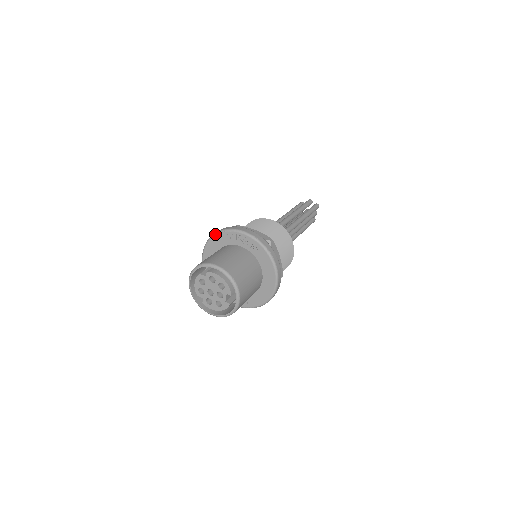
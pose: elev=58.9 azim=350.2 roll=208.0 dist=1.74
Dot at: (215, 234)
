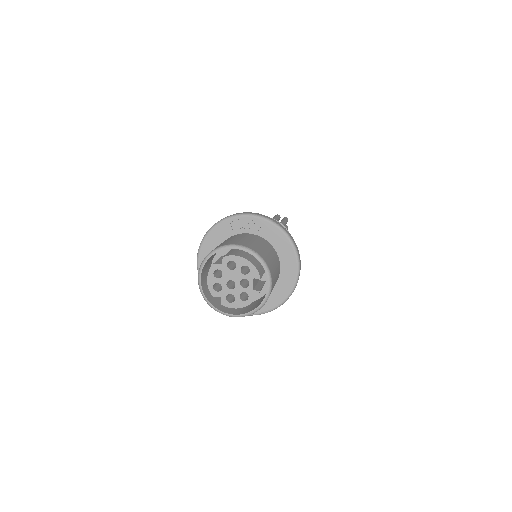
Dot at: (211, 229)
